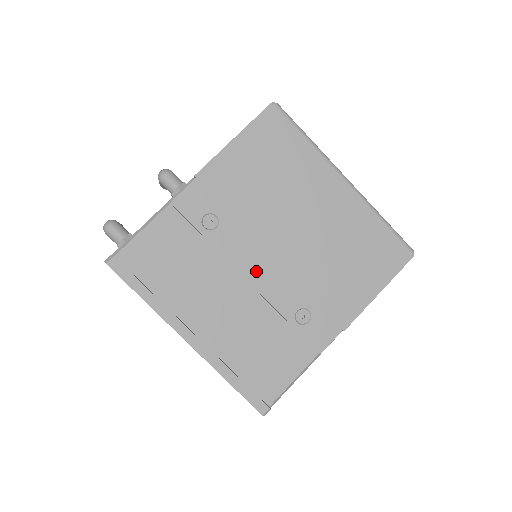
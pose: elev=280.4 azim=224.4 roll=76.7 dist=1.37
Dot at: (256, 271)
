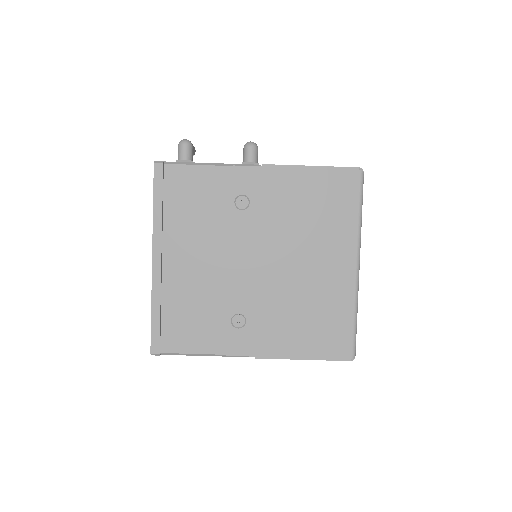
Dot at: (239, 262)
